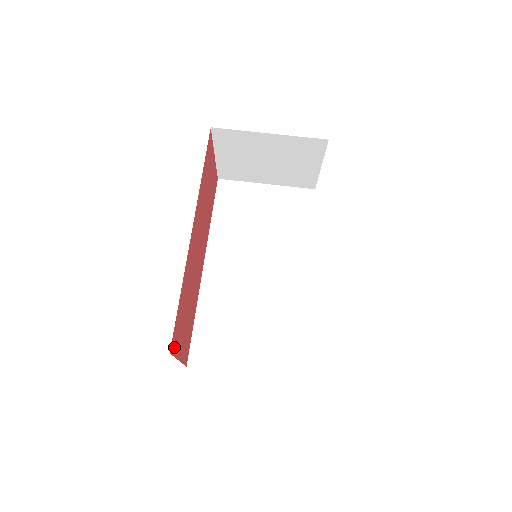
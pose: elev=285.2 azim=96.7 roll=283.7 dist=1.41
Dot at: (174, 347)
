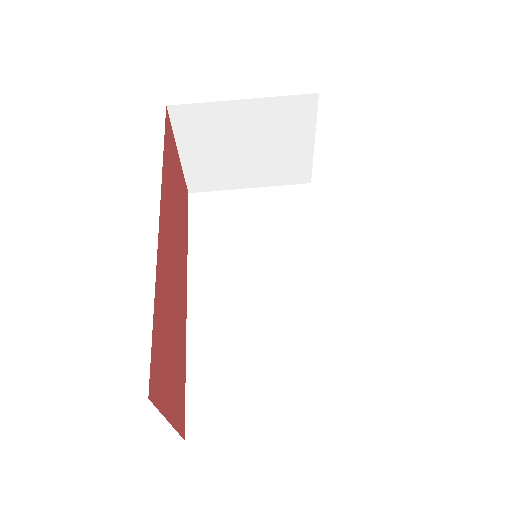
Dot at: (156, 393)
